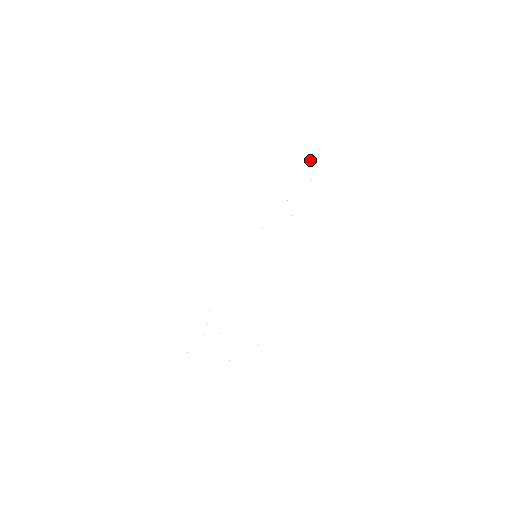
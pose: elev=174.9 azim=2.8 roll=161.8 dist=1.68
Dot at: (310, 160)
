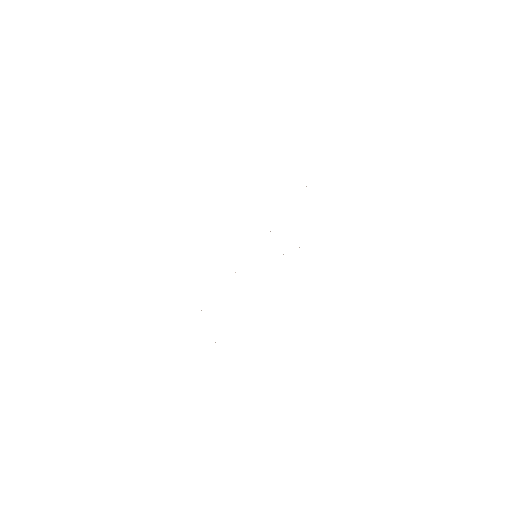
Dot at: occluded
